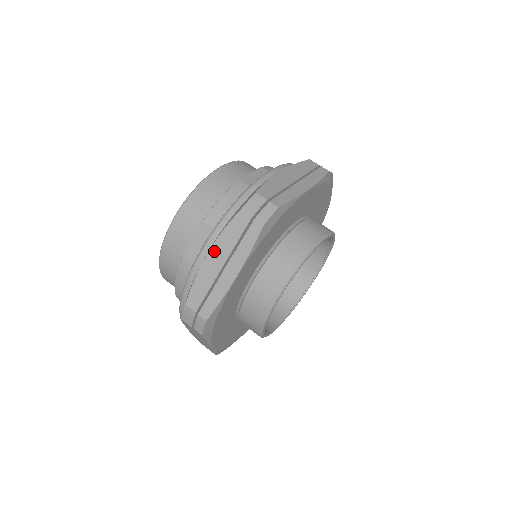
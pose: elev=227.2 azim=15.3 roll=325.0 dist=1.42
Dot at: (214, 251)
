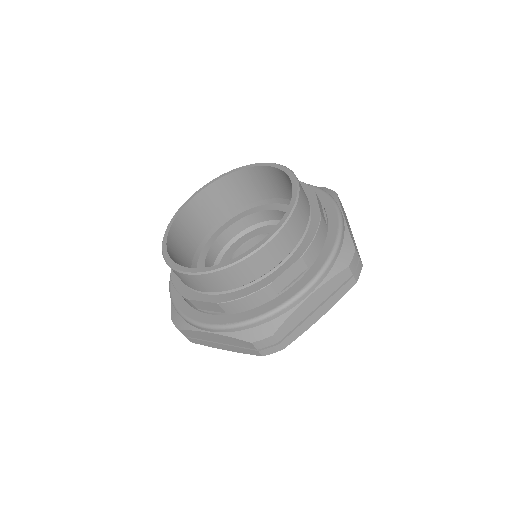
Dot at: (316, 294)
